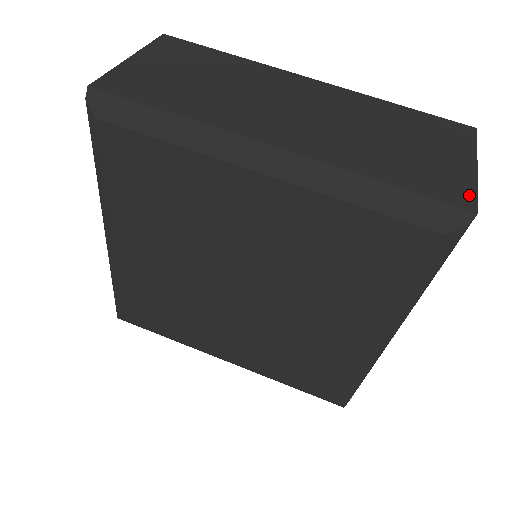
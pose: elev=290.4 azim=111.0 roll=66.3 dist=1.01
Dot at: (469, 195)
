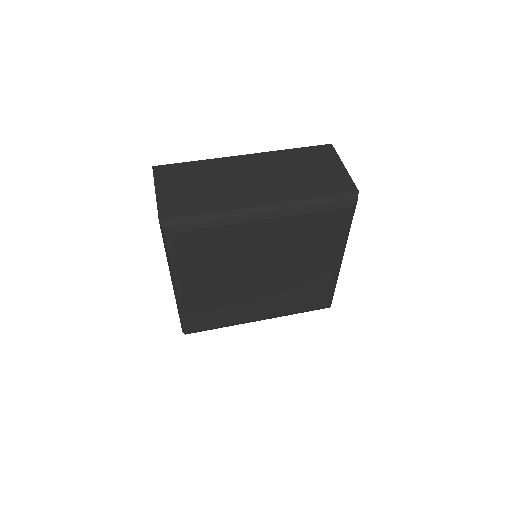
Dot at: (351, 184)
